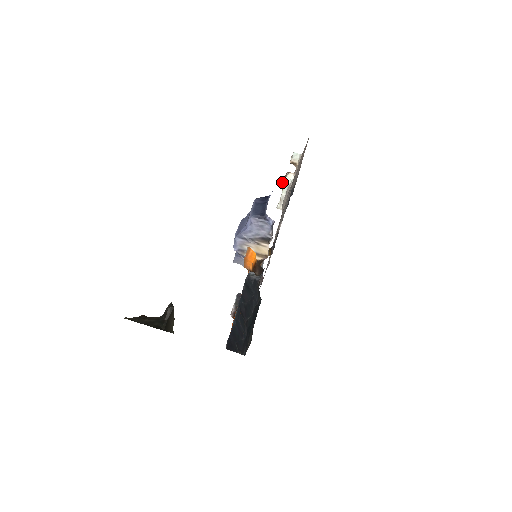
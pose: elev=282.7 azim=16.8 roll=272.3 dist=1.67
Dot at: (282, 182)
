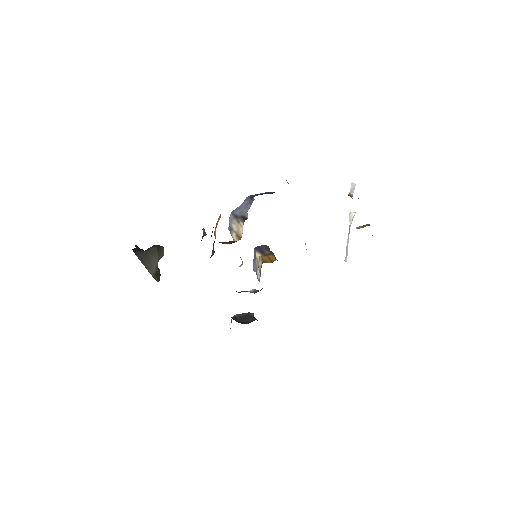
Dot at: occluded
